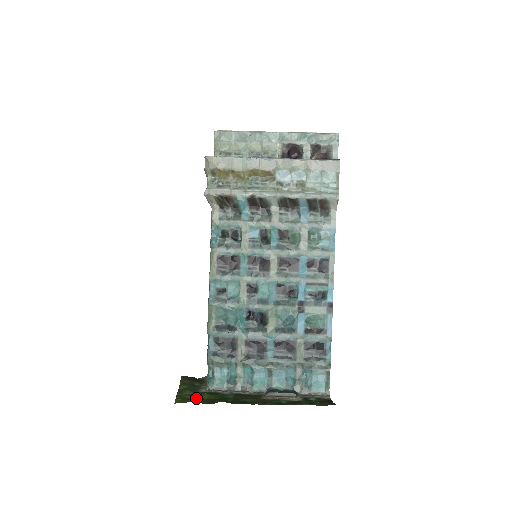
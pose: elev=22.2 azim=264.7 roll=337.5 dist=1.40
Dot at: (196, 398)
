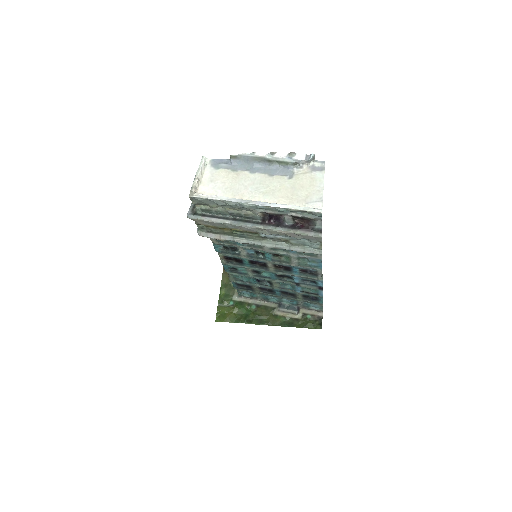
Dot at: (229, 316)
